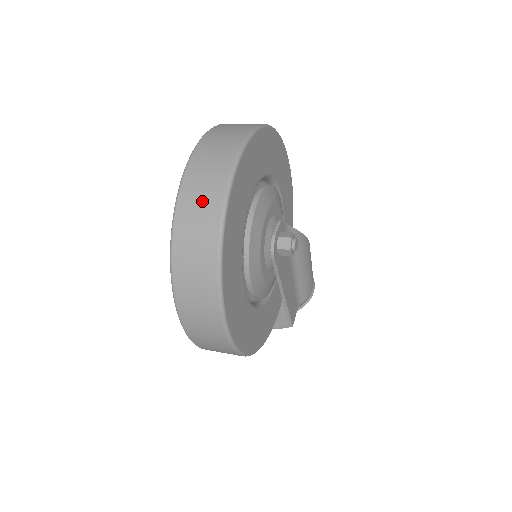
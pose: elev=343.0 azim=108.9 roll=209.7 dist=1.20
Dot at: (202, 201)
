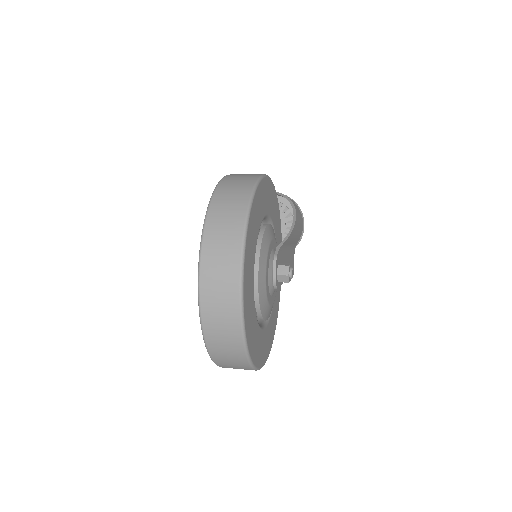
Dot at: (225, 336)
